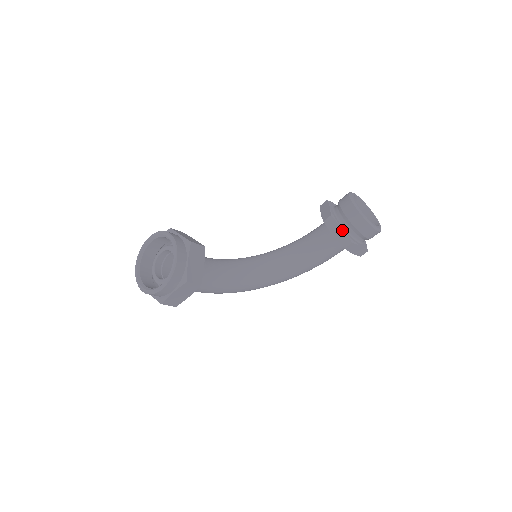
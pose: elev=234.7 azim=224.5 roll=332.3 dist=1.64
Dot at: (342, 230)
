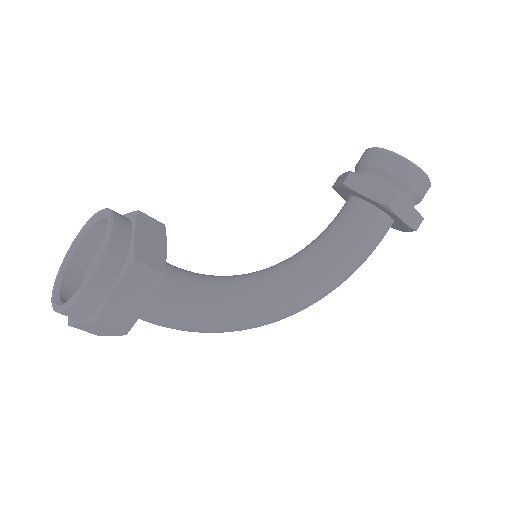
Dot at: (374, 183)
